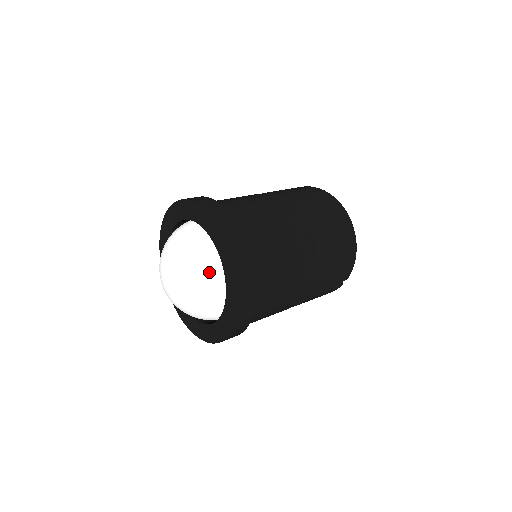
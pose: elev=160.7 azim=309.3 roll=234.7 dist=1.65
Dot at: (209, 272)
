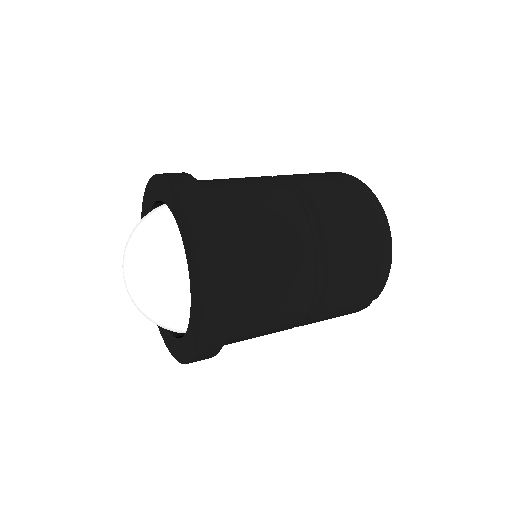
Dot at: (171, 273)
